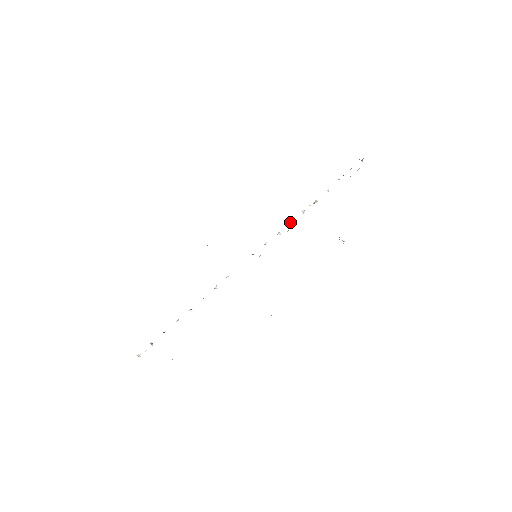
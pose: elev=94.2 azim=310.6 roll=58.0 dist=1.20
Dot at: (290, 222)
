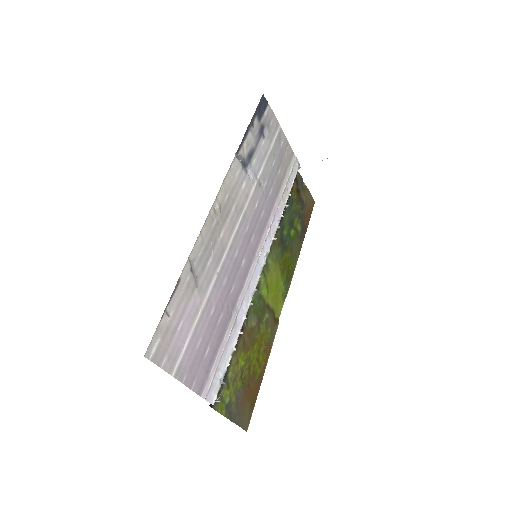
Dot at: (277, 228)
